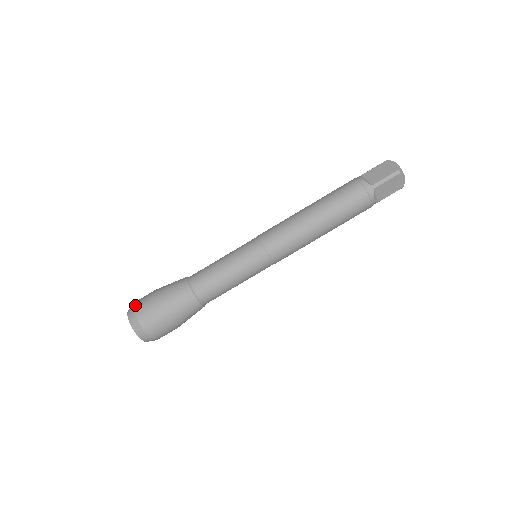
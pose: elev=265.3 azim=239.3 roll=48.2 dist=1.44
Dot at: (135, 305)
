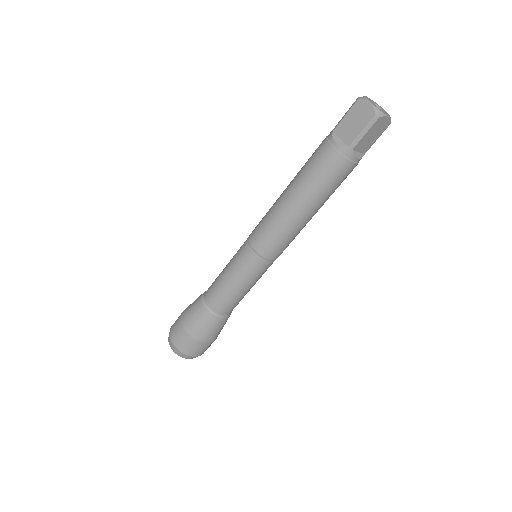
Dot at: (171, 337)
